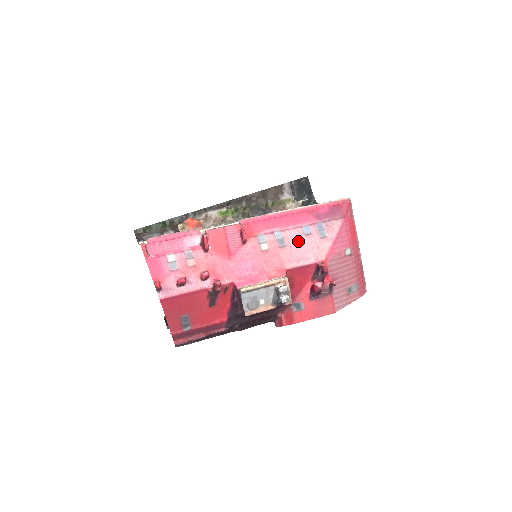
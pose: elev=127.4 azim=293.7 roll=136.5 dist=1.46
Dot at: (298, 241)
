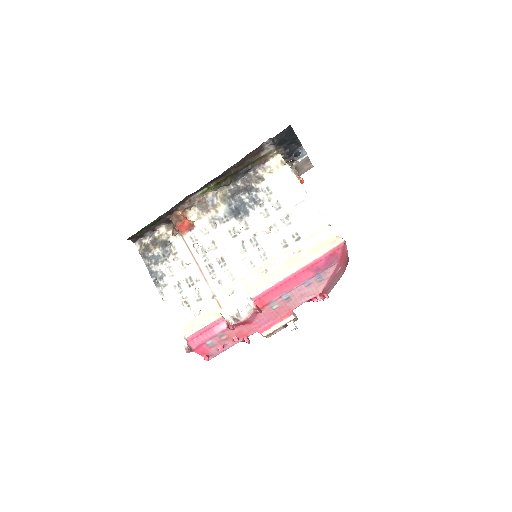
Dot at: (301, 292)
